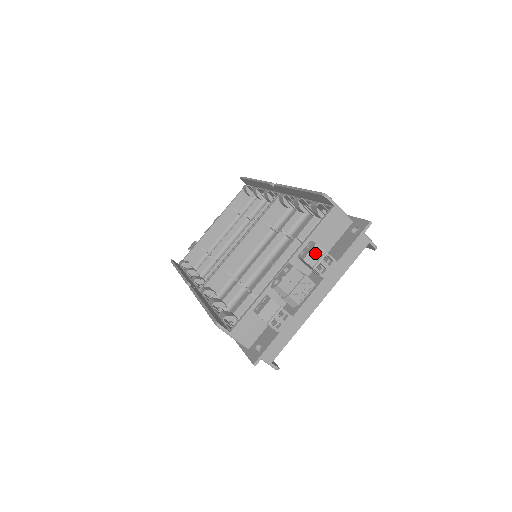
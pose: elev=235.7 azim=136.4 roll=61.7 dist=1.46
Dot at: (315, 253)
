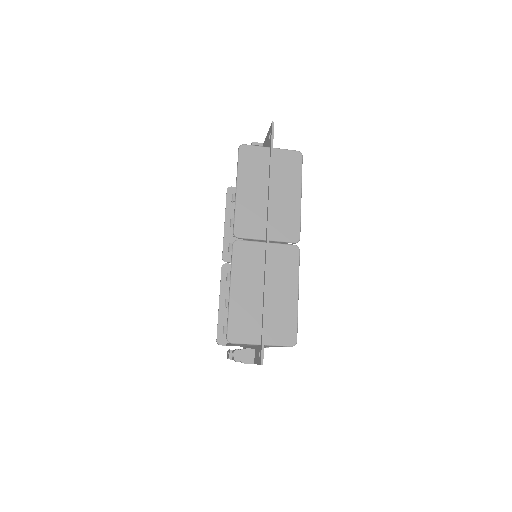
Dot at: (237, 360)
